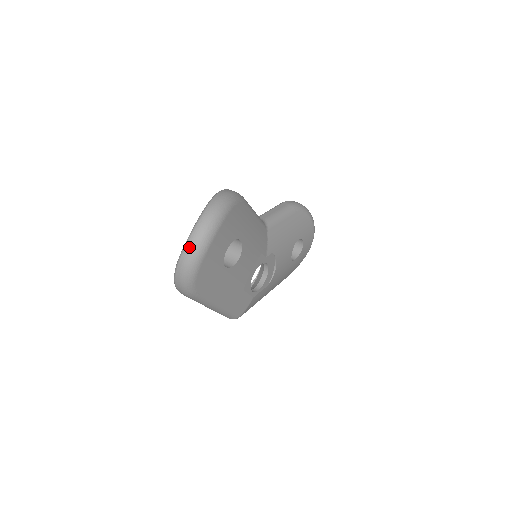
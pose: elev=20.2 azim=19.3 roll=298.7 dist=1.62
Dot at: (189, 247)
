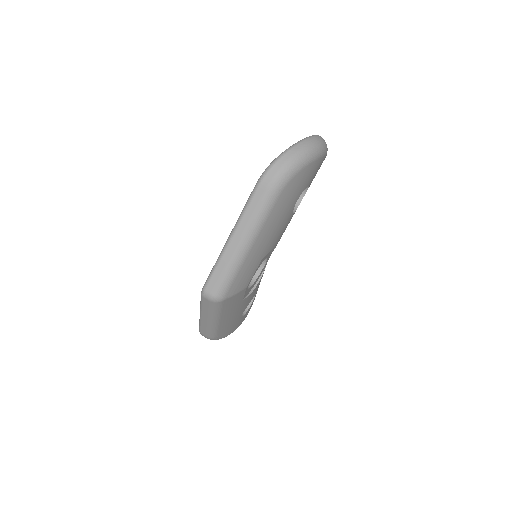
Dot at: (316, 138)
